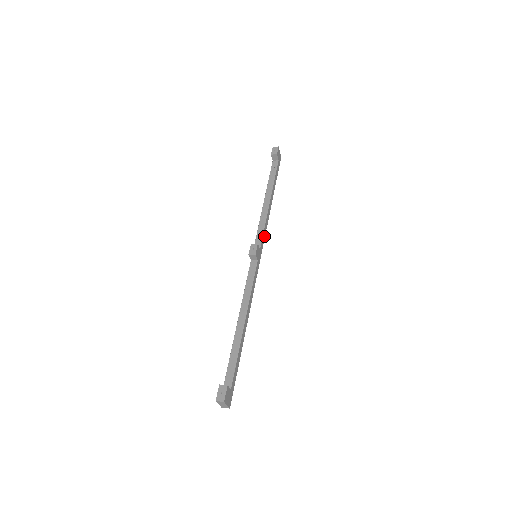
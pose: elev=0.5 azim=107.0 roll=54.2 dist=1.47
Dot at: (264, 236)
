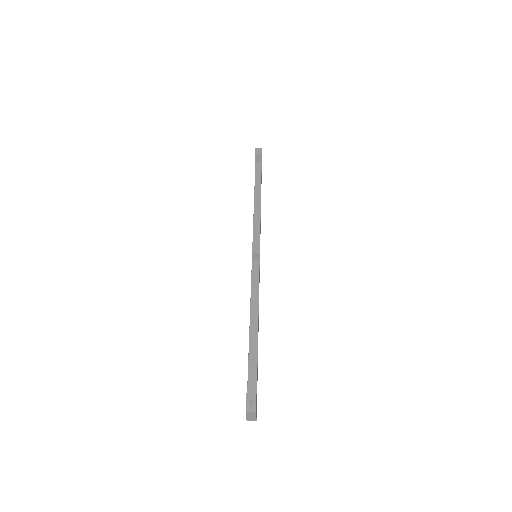
Dot at: occluded
